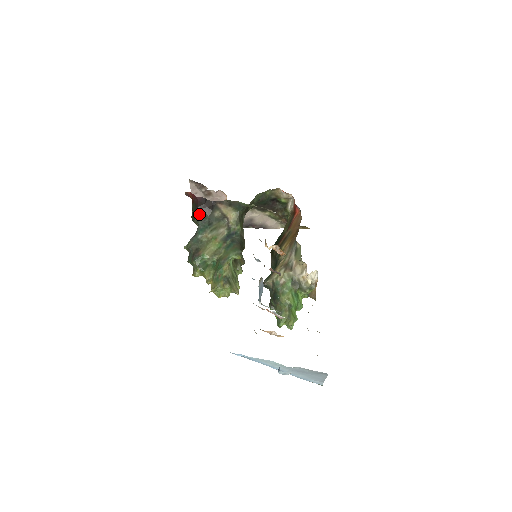
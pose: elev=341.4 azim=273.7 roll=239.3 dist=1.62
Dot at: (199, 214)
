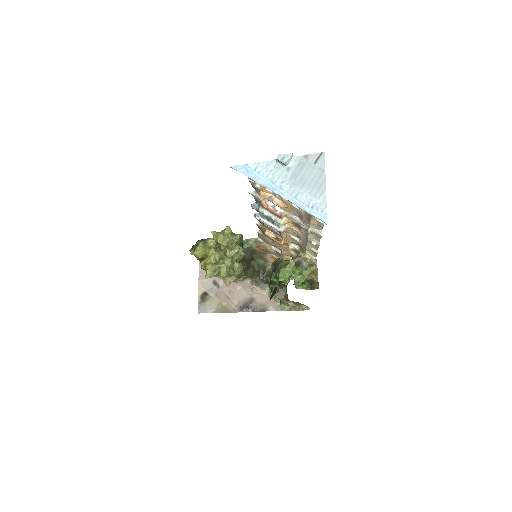
Dot at: occluded
